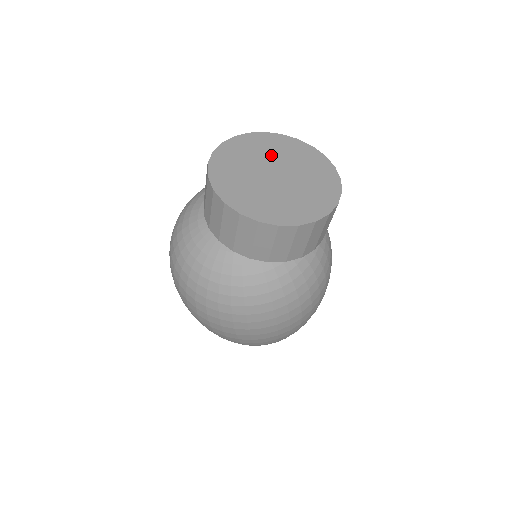
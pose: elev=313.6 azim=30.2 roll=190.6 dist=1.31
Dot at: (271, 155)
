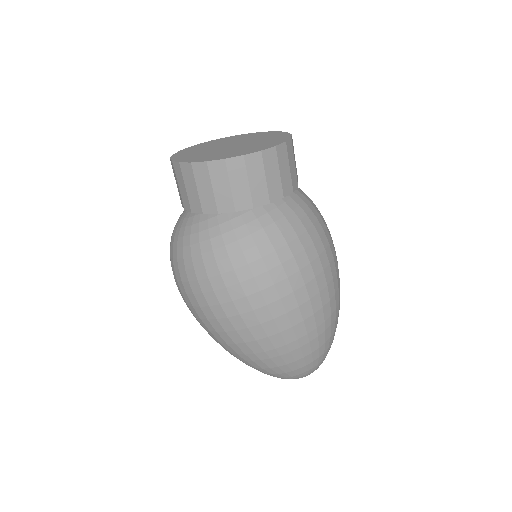
Dot at: (249, 139)
